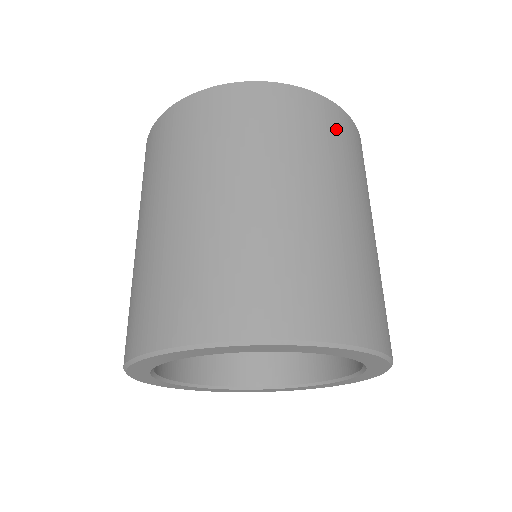
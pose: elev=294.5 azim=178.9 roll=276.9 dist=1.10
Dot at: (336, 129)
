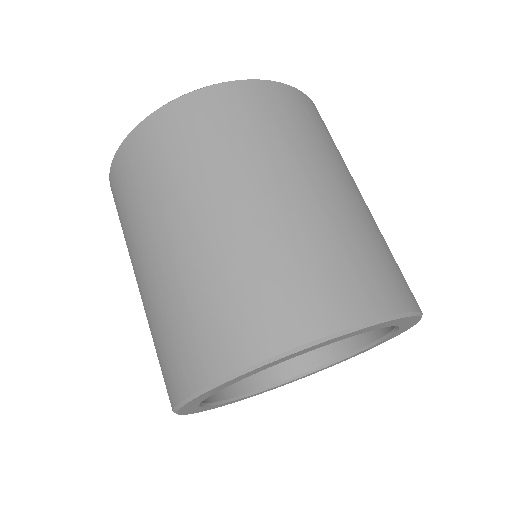
Dot at: (325, 126)
